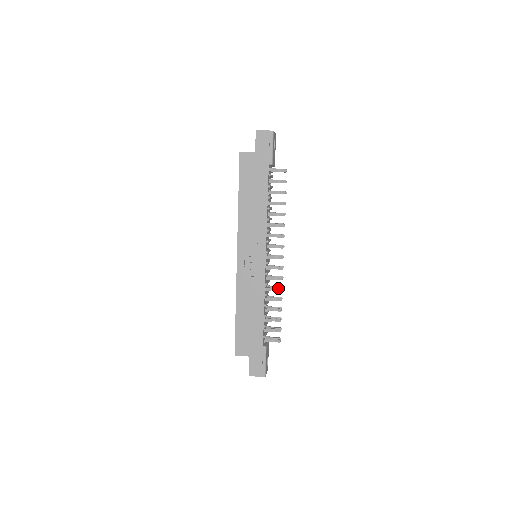
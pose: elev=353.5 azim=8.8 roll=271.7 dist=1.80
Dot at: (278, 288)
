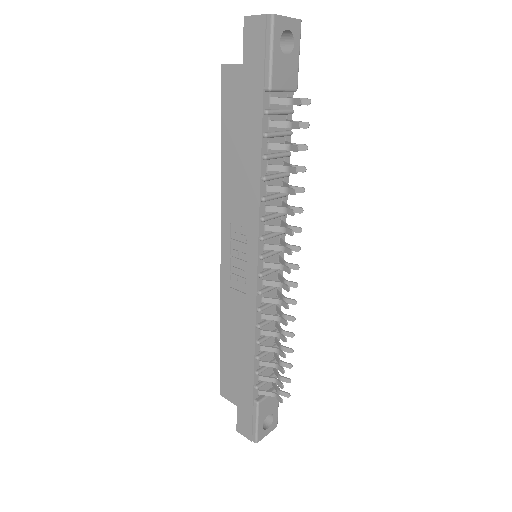
Dot at: (282, 319)
